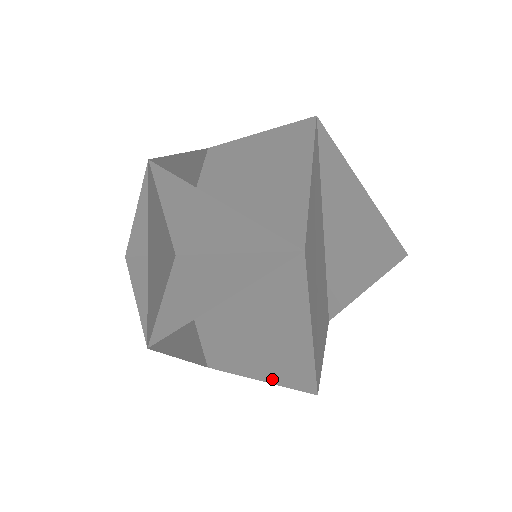
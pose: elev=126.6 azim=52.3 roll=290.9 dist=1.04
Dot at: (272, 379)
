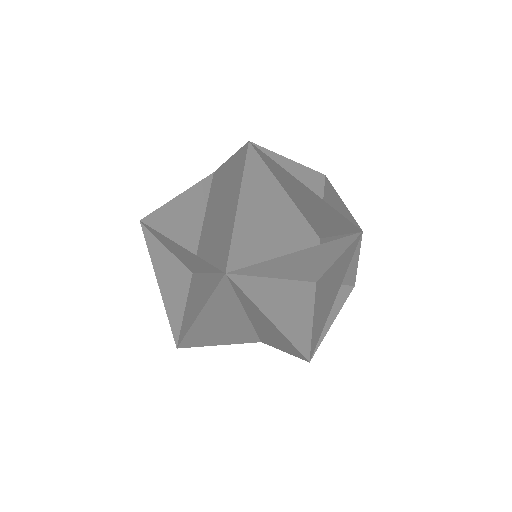
Dot at: (207, 297)
